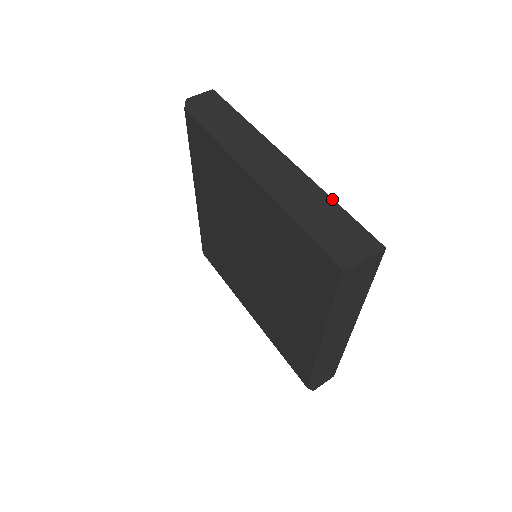
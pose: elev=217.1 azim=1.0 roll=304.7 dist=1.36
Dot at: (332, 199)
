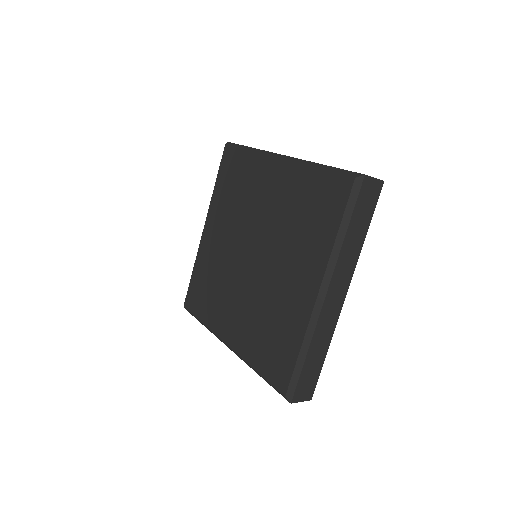
Dot at: occluded
